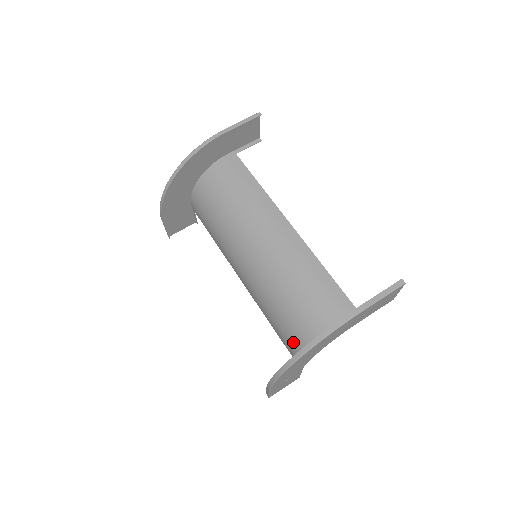
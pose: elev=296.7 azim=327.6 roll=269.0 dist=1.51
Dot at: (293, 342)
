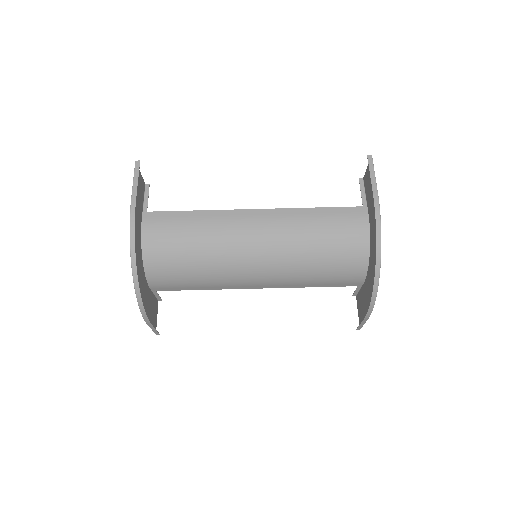
Dot at: (344, 274)
